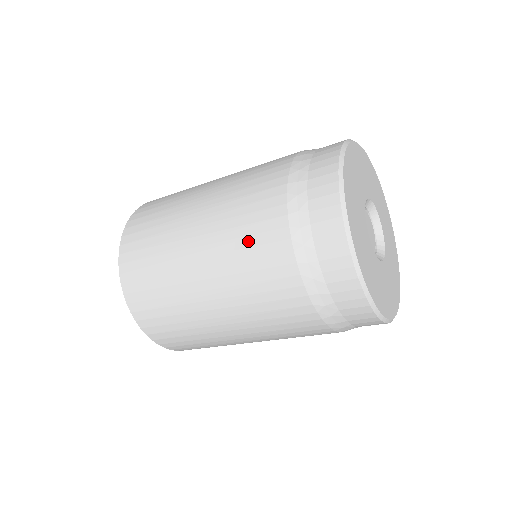
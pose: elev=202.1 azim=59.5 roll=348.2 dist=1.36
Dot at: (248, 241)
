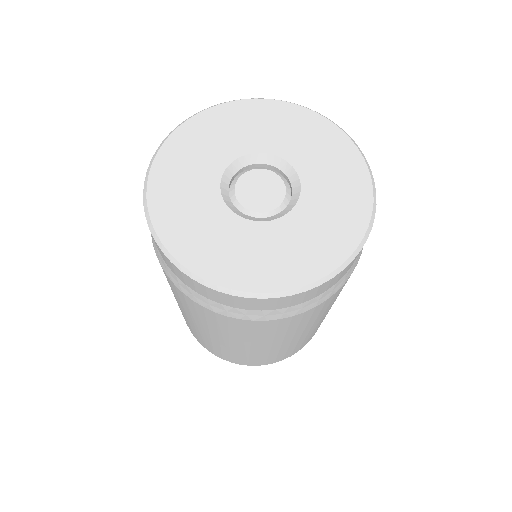
Dot at: occluded
